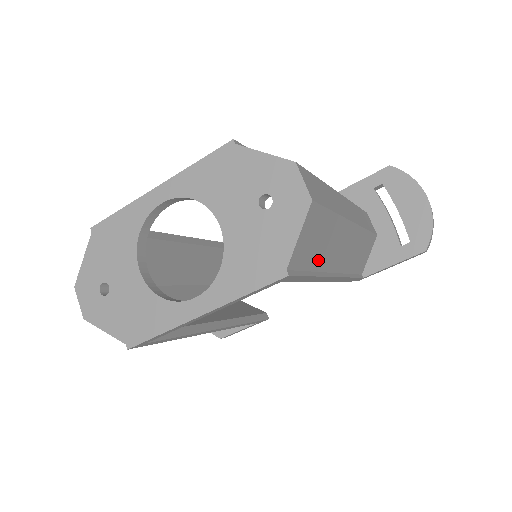
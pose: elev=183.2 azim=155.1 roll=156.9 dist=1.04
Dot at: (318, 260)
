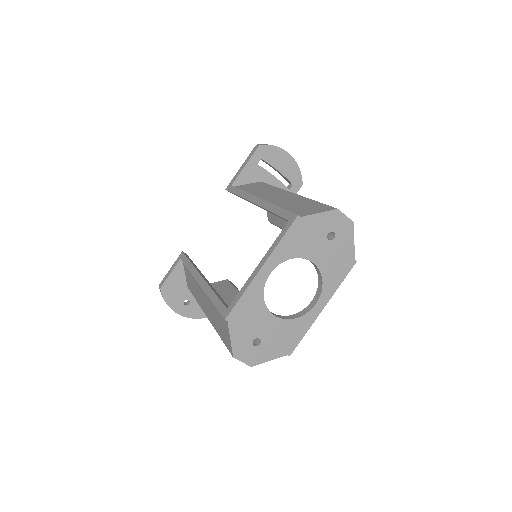
Dot at: occluded
